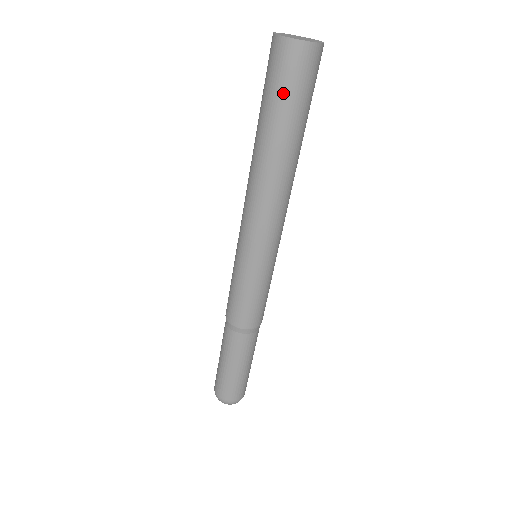
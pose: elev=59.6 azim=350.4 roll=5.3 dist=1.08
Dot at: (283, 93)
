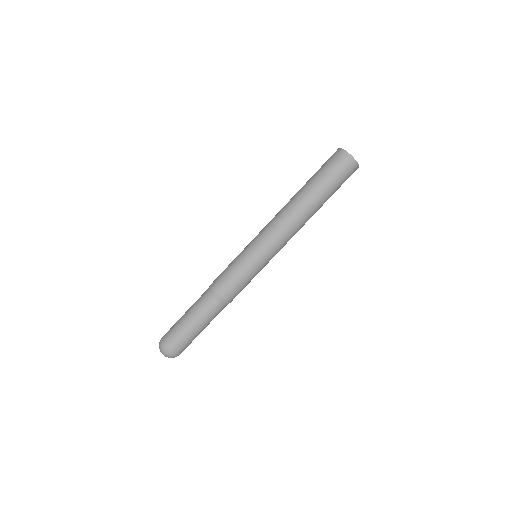
Dot at: (323, 168)
